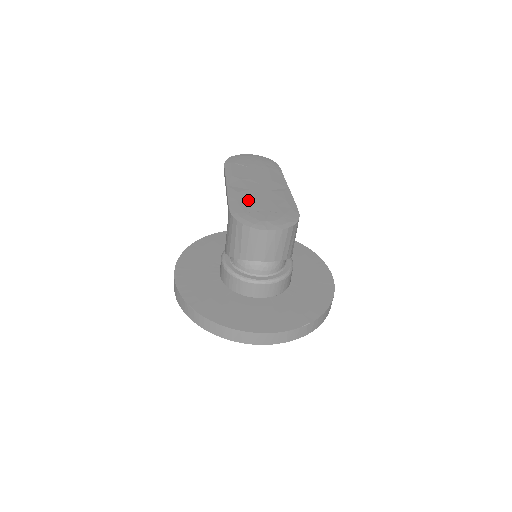
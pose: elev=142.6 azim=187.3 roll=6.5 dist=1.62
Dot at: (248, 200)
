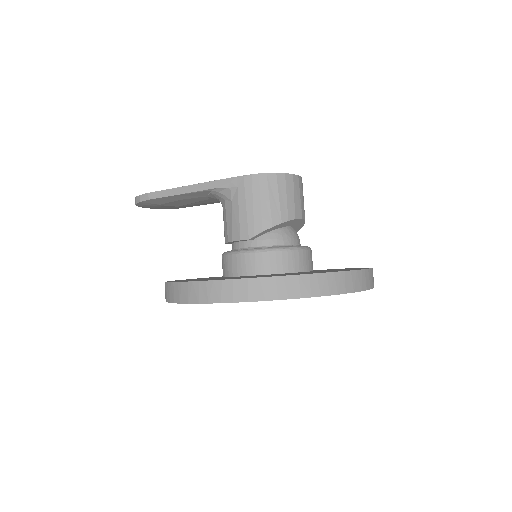
Dot at: occluded
